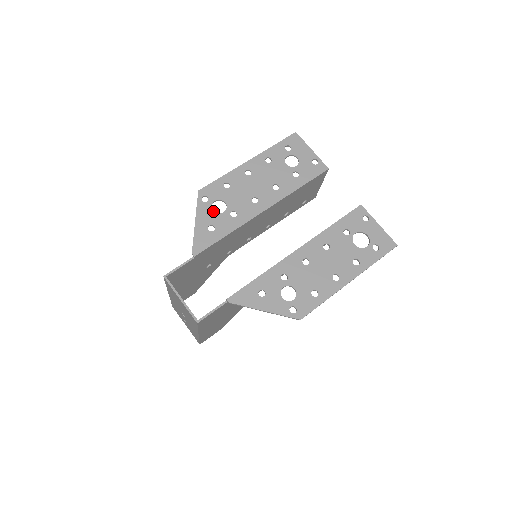
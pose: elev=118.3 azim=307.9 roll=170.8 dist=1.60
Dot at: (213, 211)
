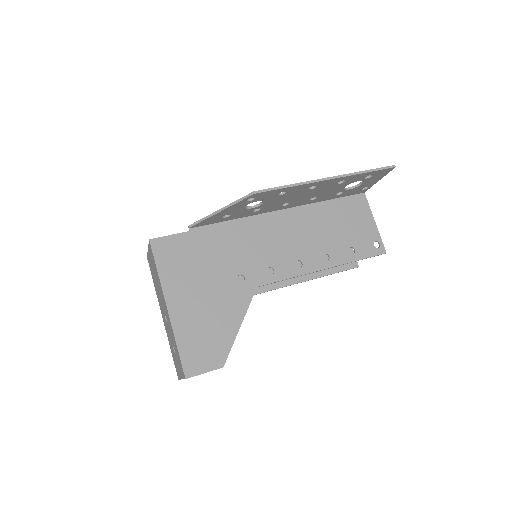
Dot at: occluded
